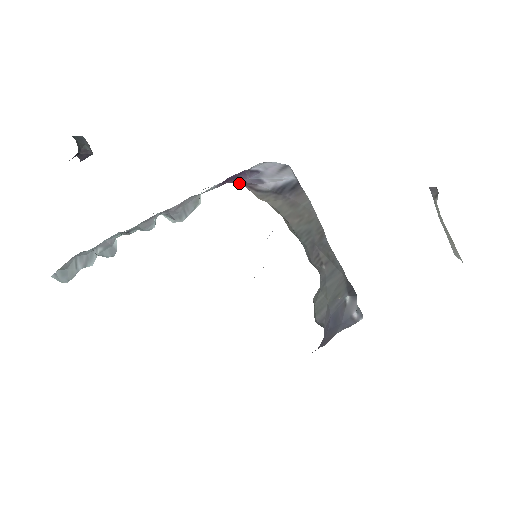
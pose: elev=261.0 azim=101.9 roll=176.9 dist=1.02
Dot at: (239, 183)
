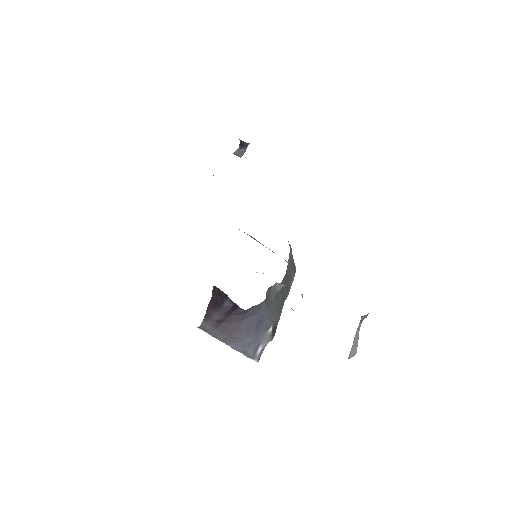
Dot at: occluded
